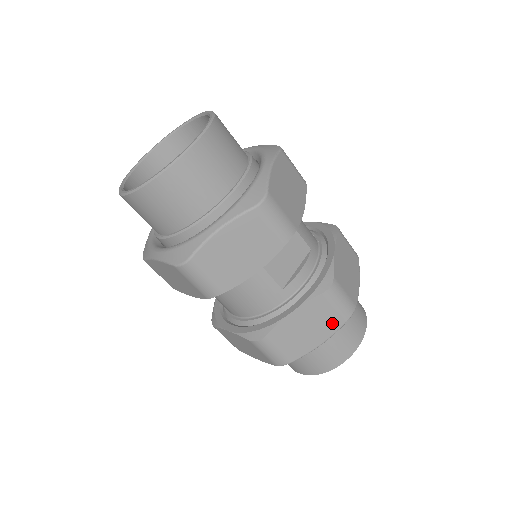
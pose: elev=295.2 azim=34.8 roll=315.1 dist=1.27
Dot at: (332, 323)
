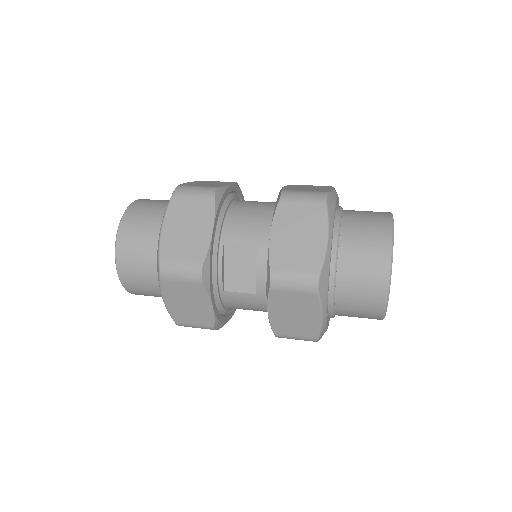
Dot at: (307, 301)
